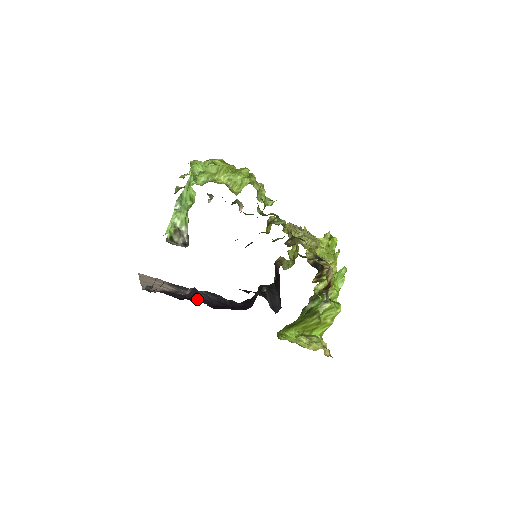
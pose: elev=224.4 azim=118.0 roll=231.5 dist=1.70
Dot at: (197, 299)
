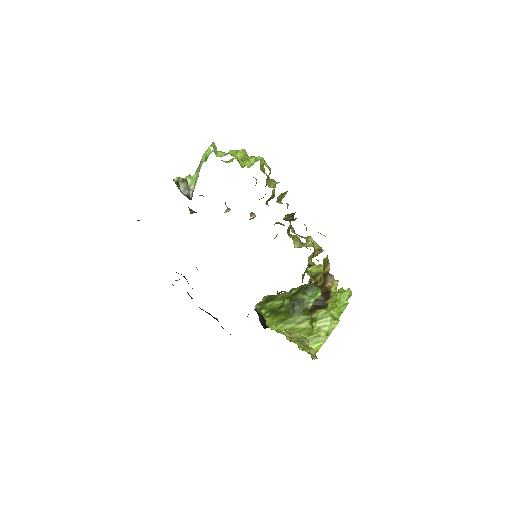
Dot at: occluded
